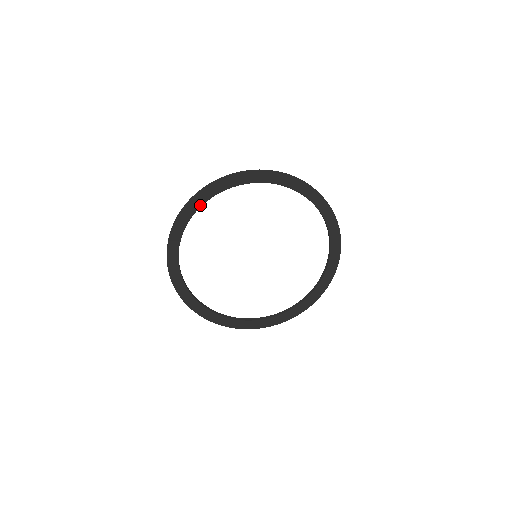
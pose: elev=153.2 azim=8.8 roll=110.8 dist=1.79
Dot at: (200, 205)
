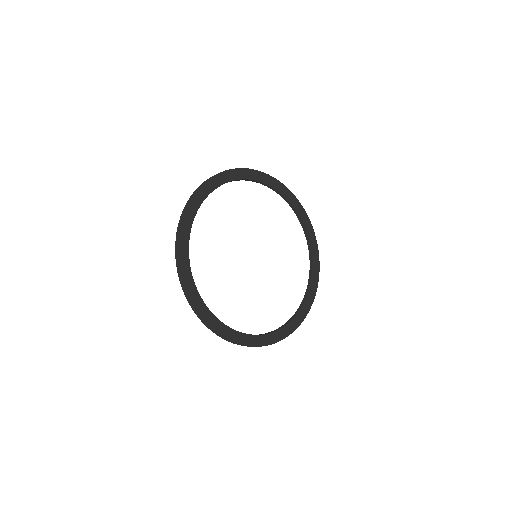
Dot at: (201, 202)
